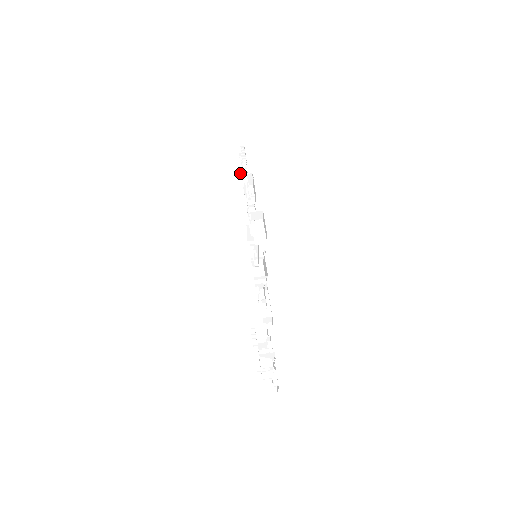
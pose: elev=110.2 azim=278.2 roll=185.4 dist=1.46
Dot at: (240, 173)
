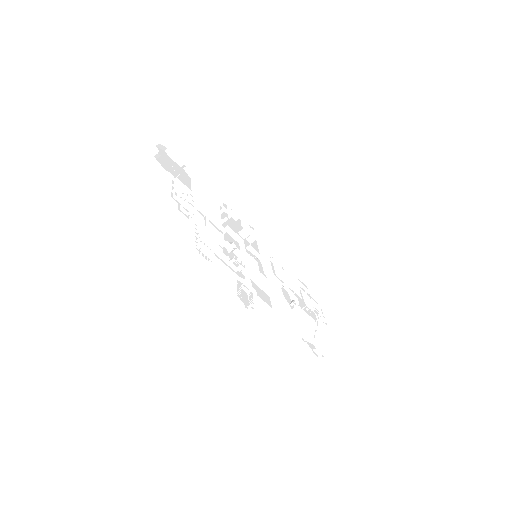
Dot at: occluded
